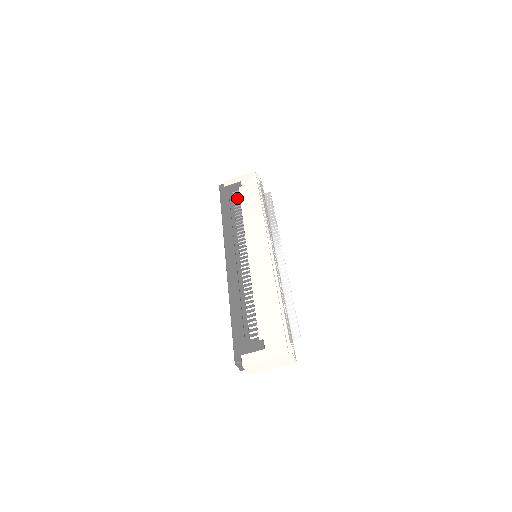
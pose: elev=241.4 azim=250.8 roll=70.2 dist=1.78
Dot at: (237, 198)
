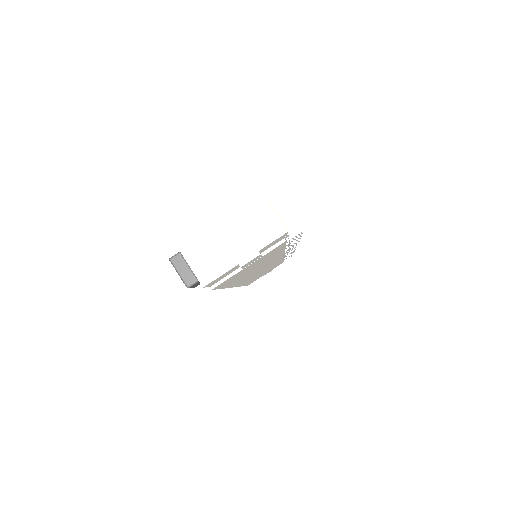
Dot at: occluded
